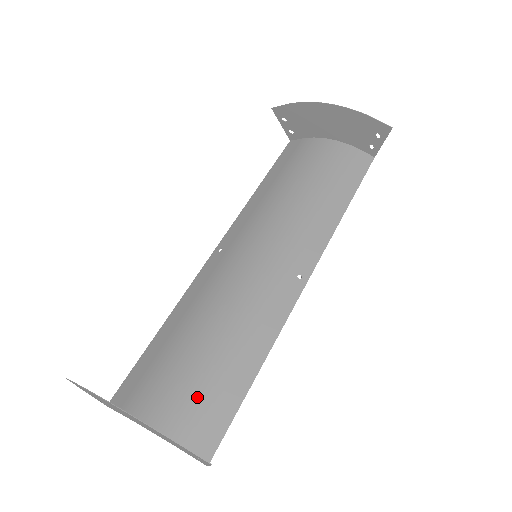
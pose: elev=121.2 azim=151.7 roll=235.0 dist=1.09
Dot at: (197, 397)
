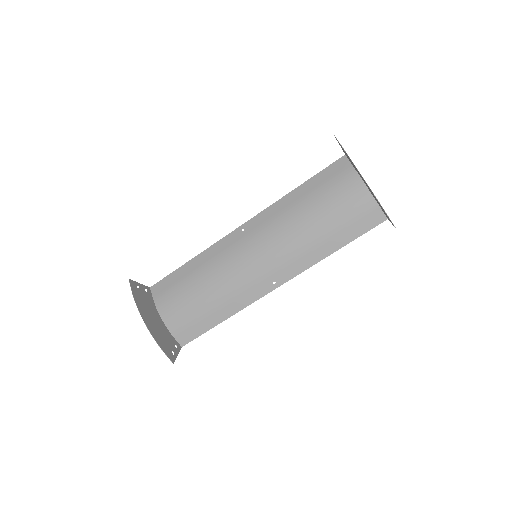
Dot at: (188, 318)
